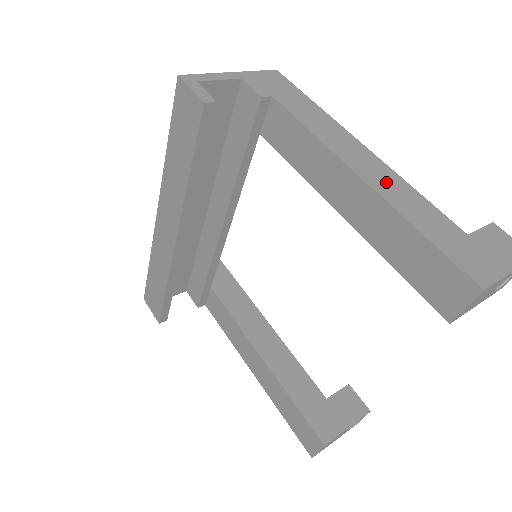
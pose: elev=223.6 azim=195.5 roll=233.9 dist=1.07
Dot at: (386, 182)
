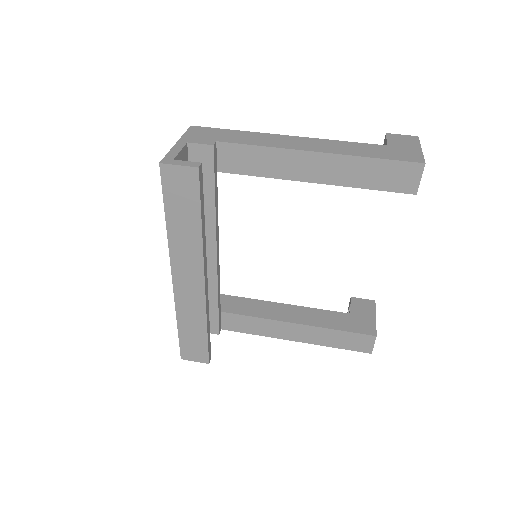
Dot at: (328, 146)
